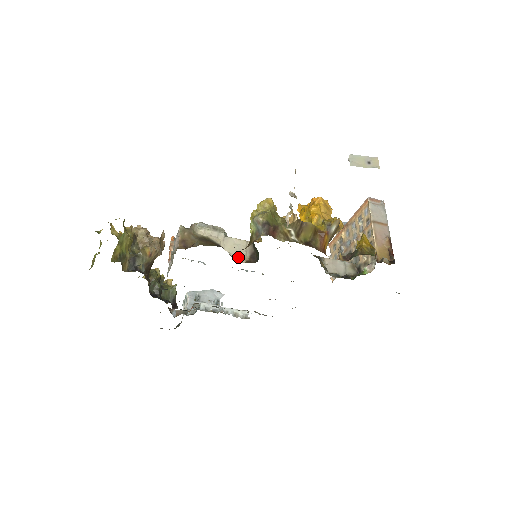
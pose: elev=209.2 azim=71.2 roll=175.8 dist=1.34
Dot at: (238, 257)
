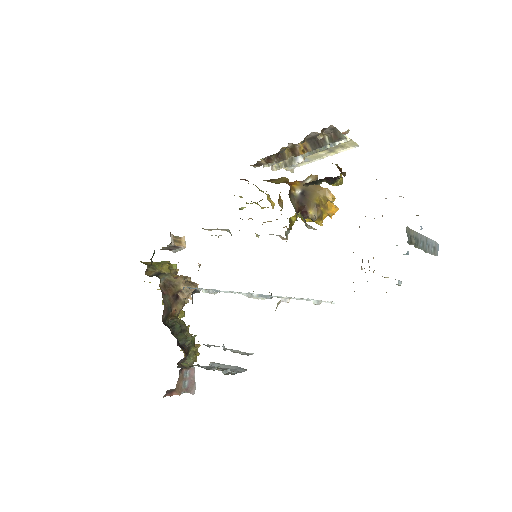
Dot at: occluded
